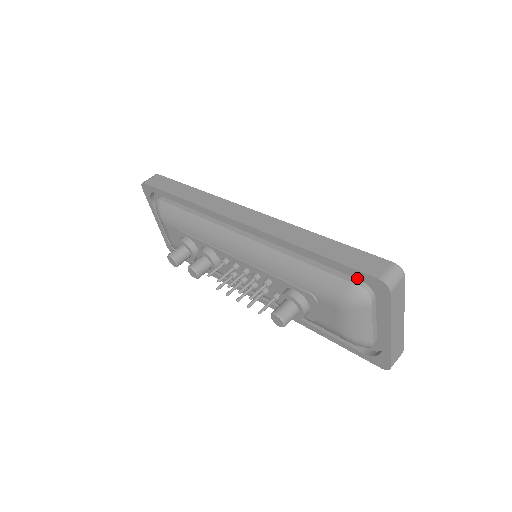
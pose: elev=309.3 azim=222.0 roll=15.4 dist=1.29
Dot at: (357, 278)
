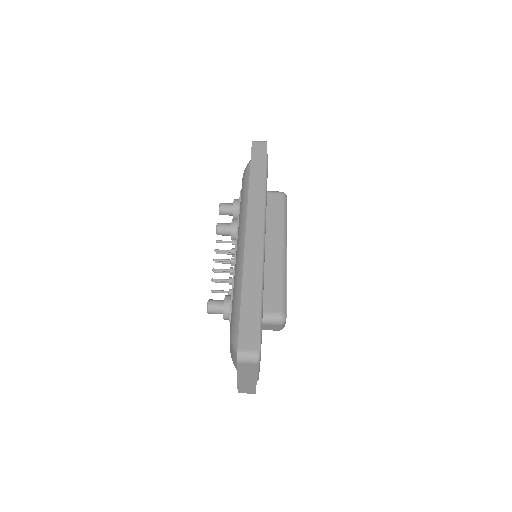
Dot at: occluded
